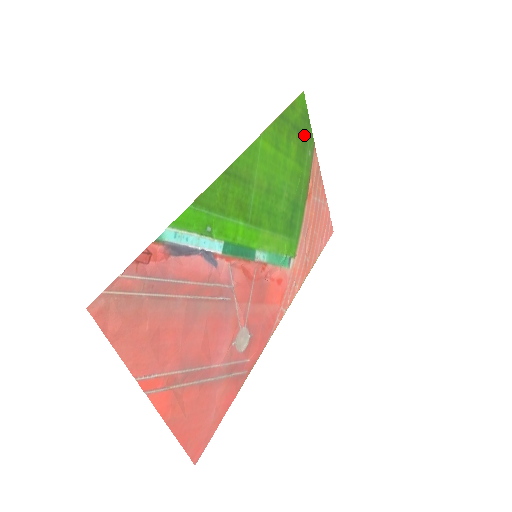
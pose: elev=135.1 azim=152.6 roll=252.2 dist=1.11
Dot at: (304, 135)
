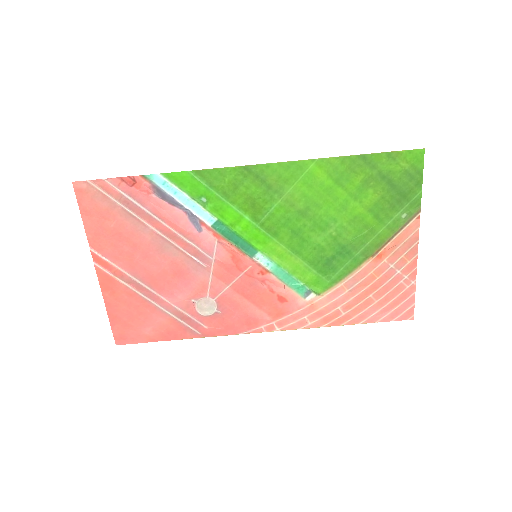
Dot at: (401, 193)
